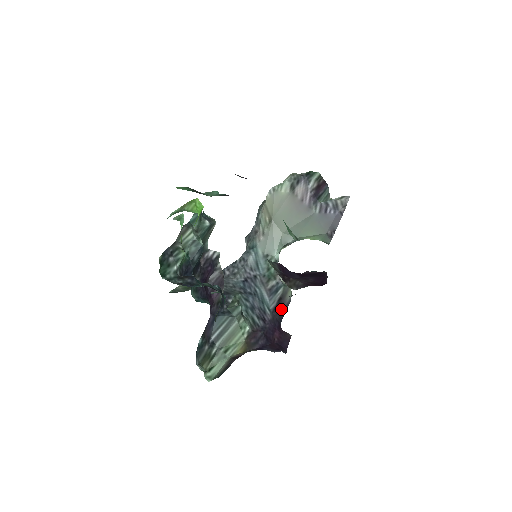
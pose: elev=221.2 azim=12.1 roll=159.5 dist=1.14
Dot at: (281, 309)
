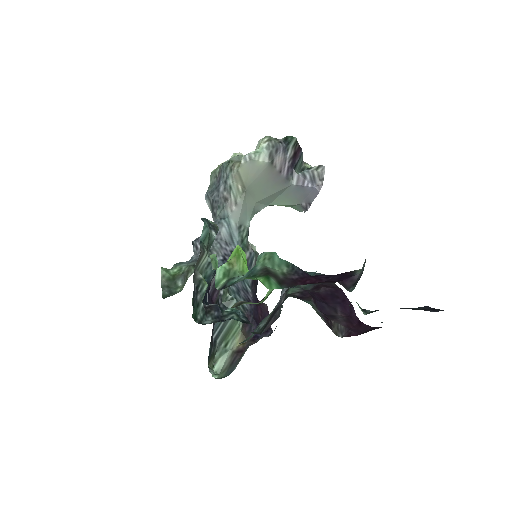
Dot at: (256, 280)
